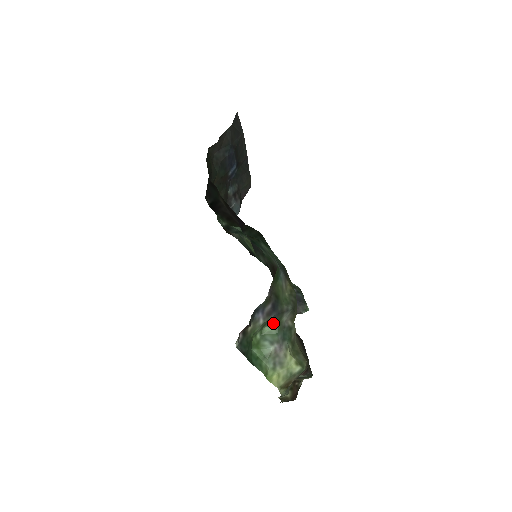
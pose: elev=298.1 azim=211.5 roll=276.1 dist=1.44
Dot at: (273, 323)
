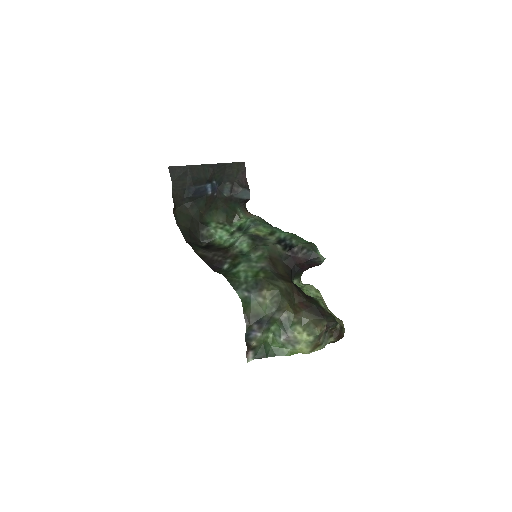
Dot at: (273, 324)
